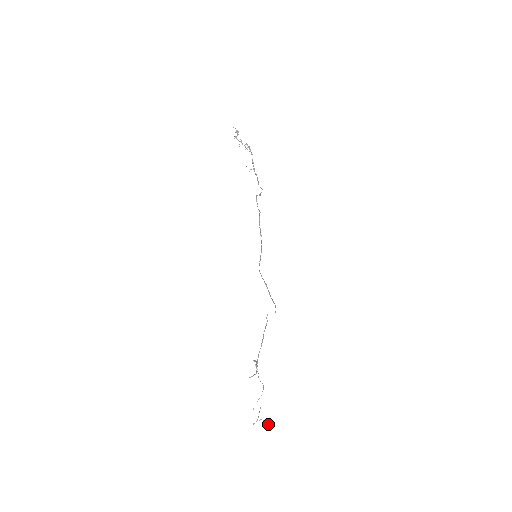
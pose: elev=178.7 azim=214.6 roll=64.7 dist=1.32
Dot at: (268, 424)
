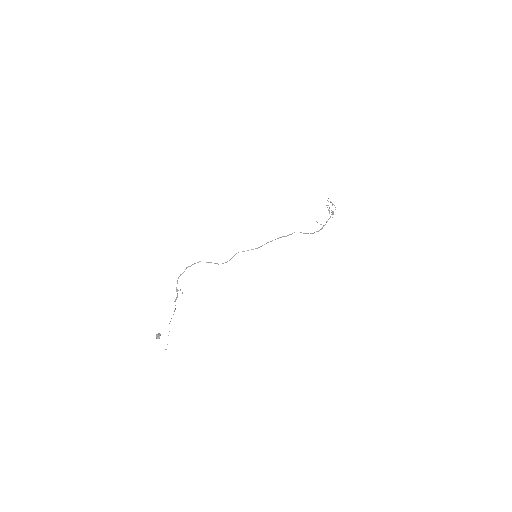
Dot at: (158, 336)
